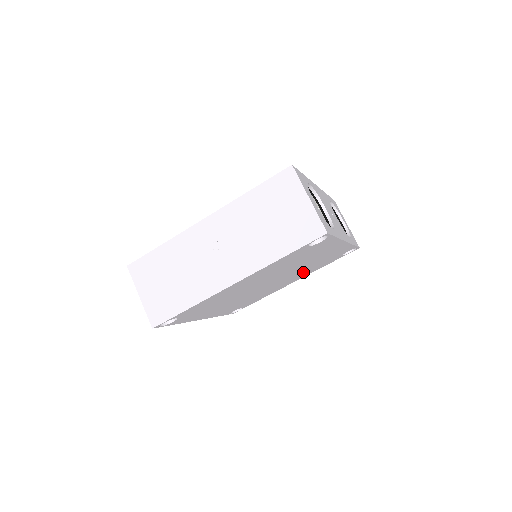
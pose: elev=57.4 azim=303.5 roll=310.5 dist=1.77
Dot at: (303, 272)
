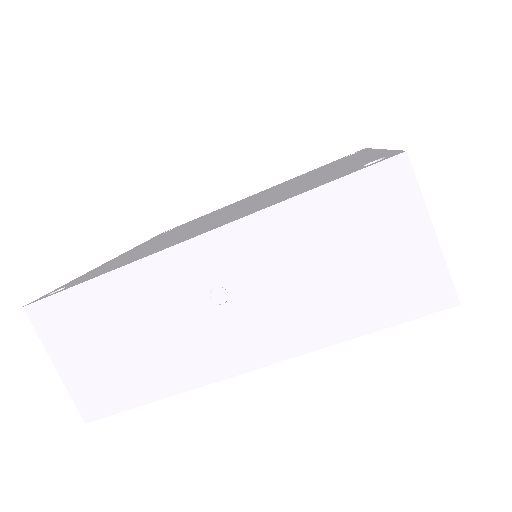
Dot at: occluded
